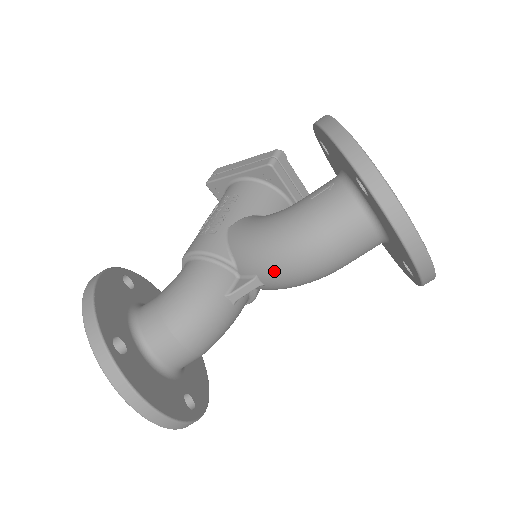
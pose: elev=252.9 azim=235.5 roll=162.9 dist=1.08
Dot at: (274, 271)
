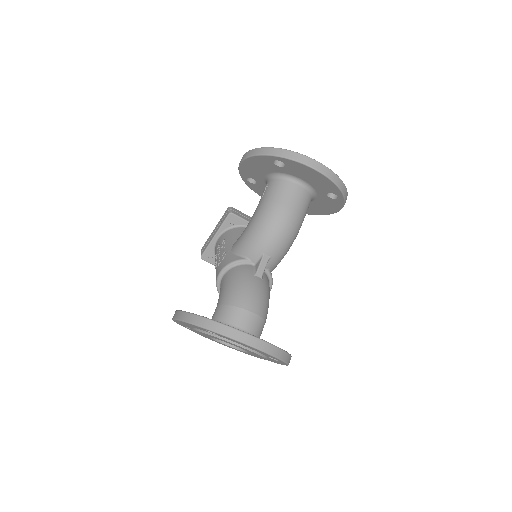
Dot at: (270, 241)
